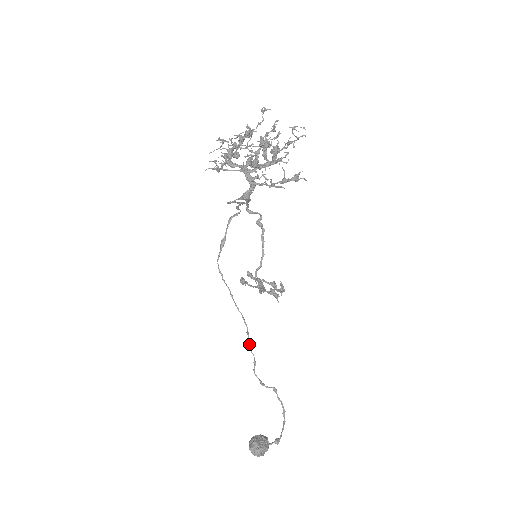
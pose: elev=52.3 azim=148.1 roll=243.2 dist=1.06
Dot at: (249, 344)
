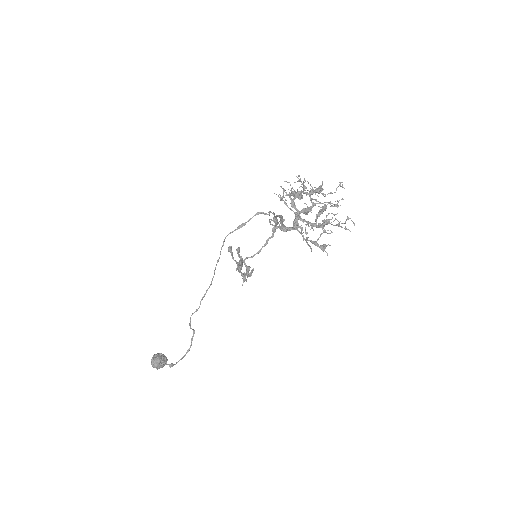
Dot at: (203, 297)
